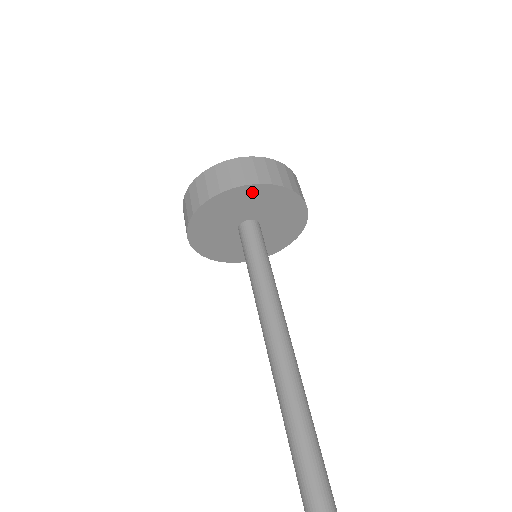
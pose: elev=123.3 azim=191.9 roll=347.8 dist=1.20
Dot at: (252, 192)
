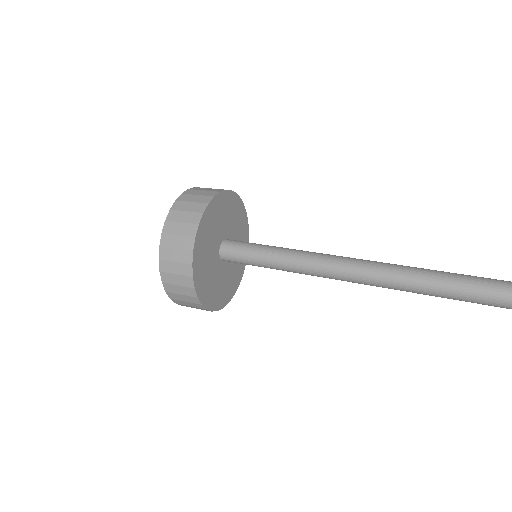
Dot at: (227, 200)
